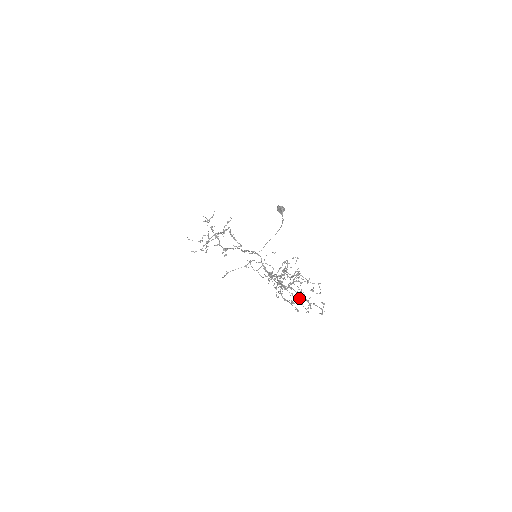
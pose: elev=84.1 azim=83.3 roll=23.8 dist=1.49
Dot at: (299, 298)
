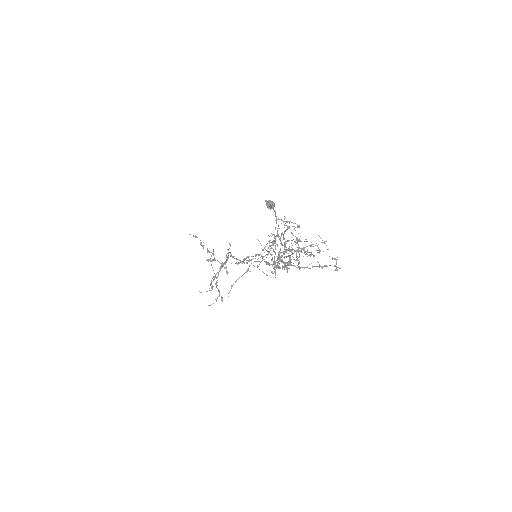
Dot at: (307, 267)
